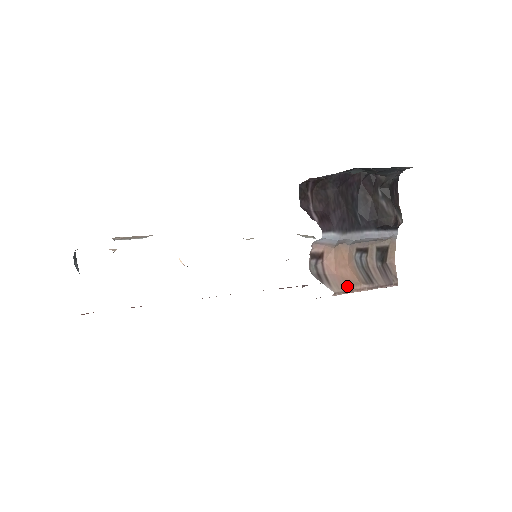
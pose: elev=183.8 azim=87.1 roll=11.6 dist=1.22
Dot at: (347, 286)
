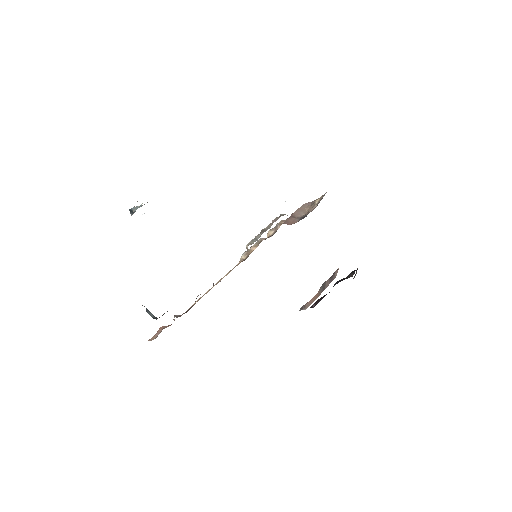
Dot at: occluded
